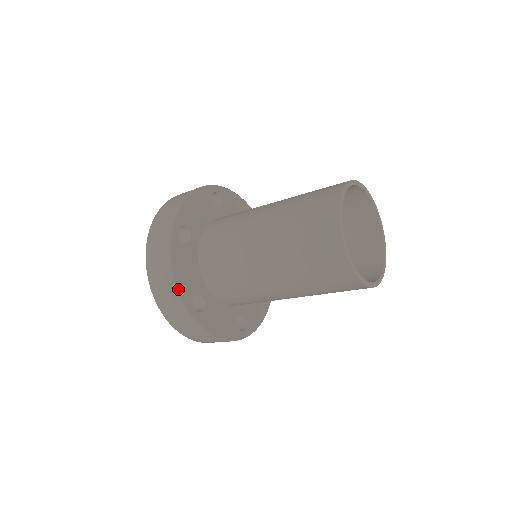
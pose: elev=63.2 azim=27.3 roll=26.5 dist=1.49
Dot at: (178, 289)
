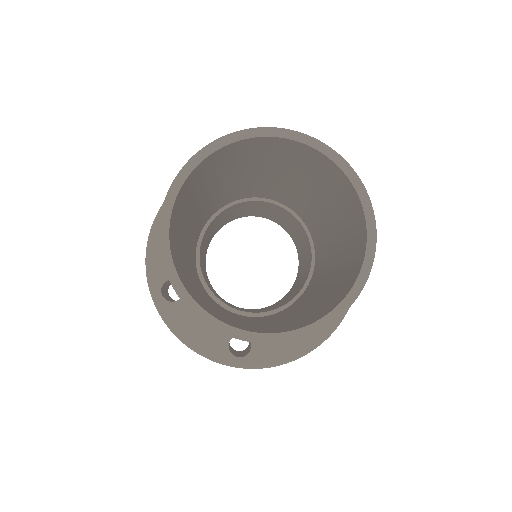
Dot at: (203, 355)
